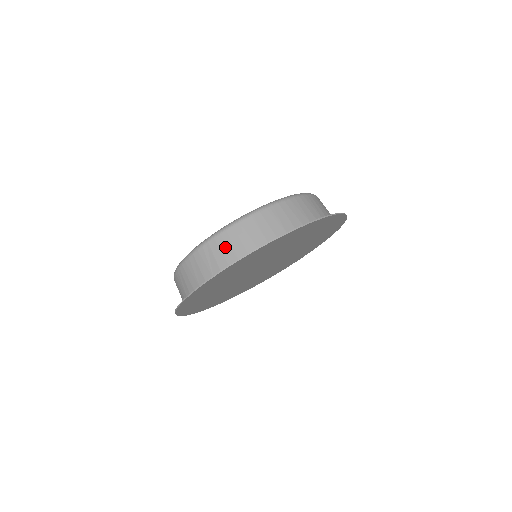
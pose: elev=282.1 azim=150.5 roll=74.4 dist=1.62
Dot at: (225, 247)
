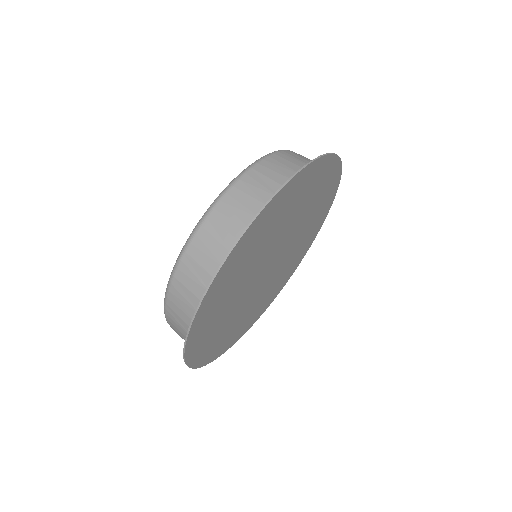
Dot at: (181, 304)
